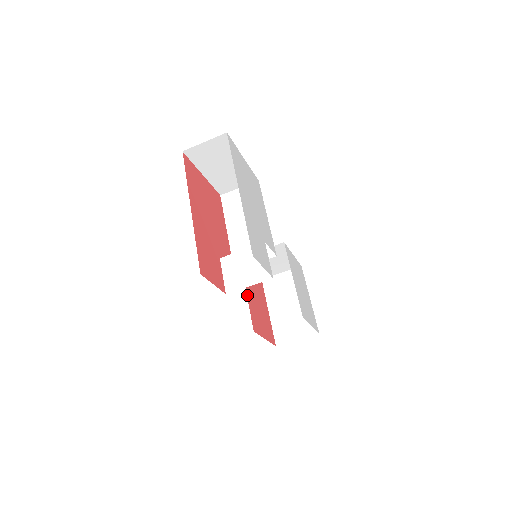
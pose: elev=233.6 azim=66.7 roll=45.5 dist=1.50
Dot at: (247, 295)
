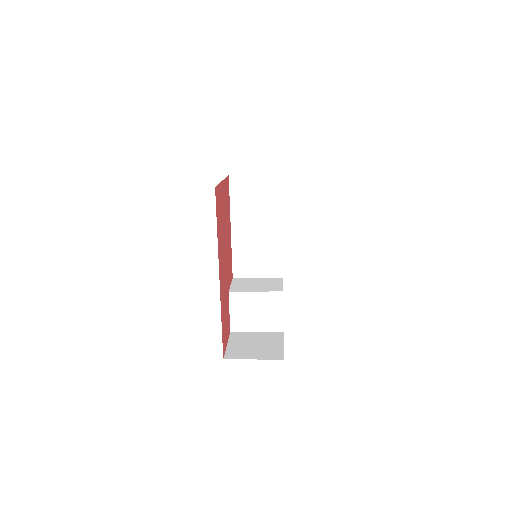
Dot at: occluded
